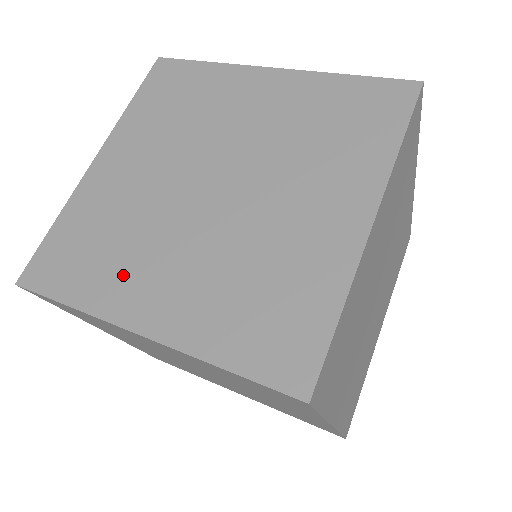
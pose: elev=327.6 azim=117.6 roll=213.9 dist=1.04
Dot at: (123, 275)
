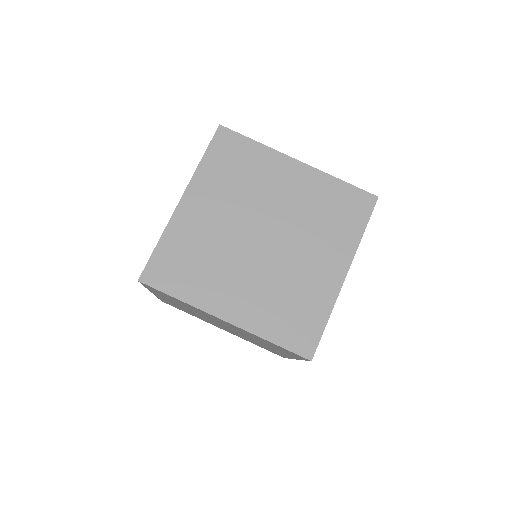
Dot at: occluded
